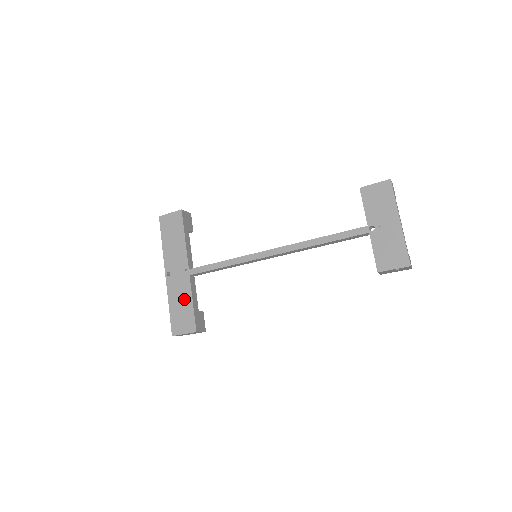
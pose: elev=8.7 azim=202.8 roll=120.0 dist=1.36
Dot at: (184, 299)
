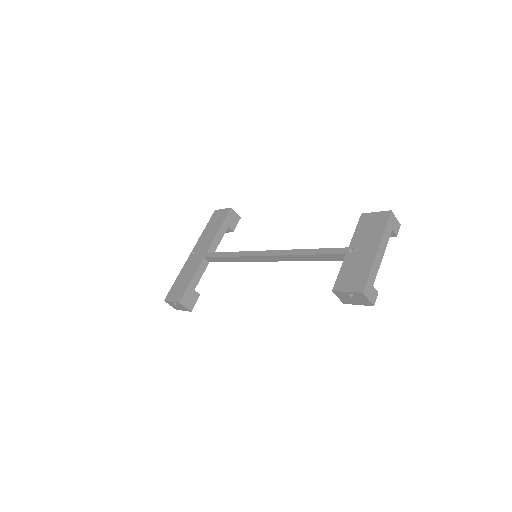
Dot at: (189, 274)
